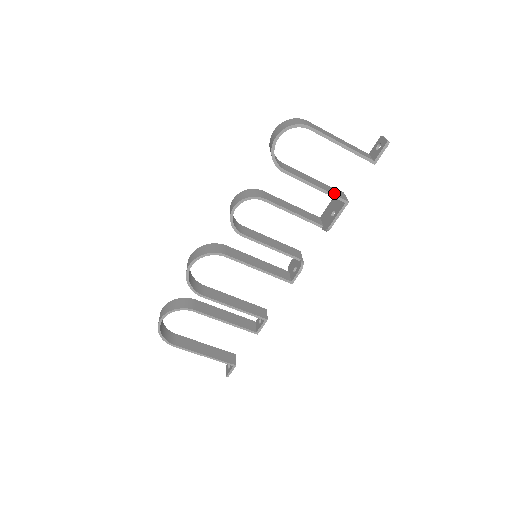
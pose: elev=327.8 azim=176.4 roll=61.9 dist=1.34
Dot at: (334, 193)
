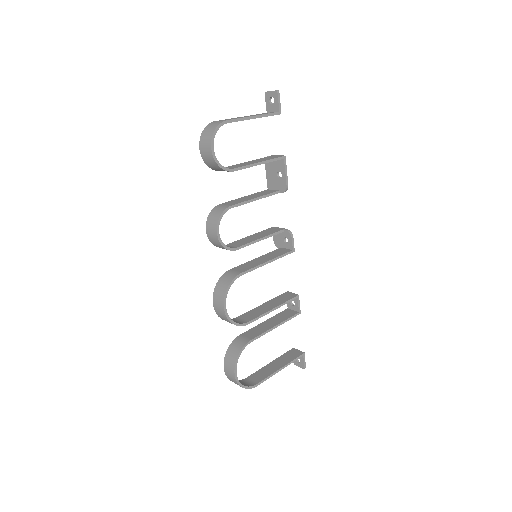
Dot at: (272, 158)
